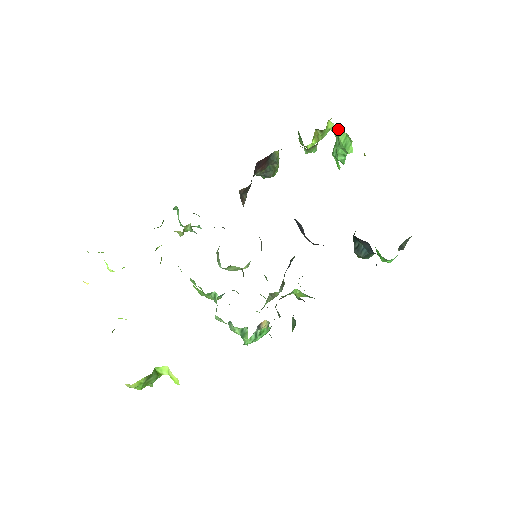
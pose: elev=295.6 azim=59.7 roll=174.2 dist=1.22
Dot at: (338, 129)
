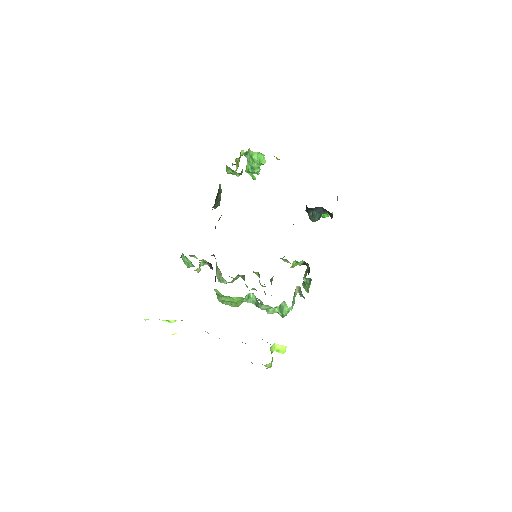
Dot at: (250, 152)
